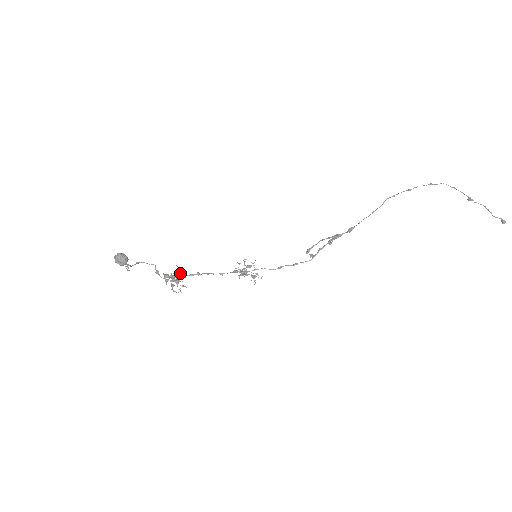
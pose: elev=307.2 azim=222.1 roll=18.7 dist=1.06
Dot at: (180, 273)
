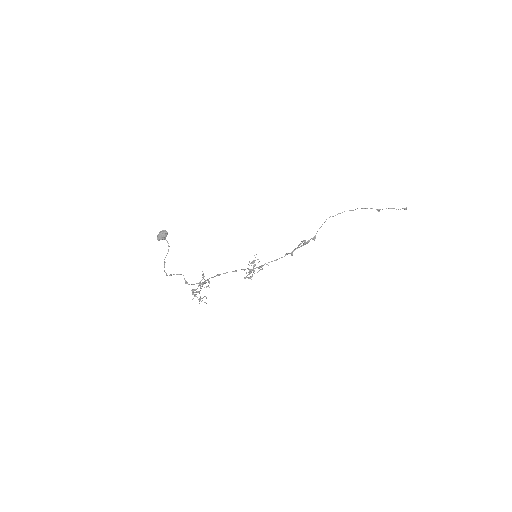
Dot at: (204, 287)
